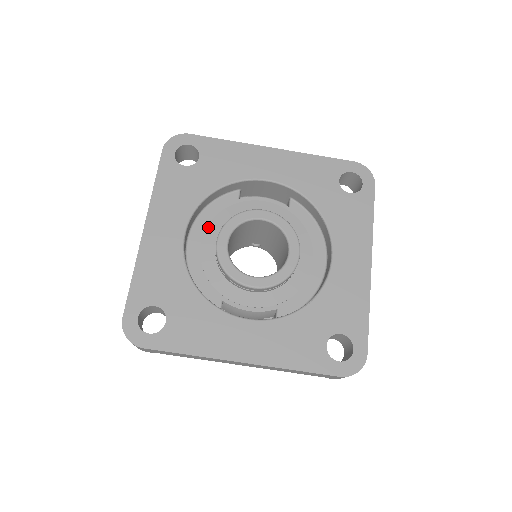
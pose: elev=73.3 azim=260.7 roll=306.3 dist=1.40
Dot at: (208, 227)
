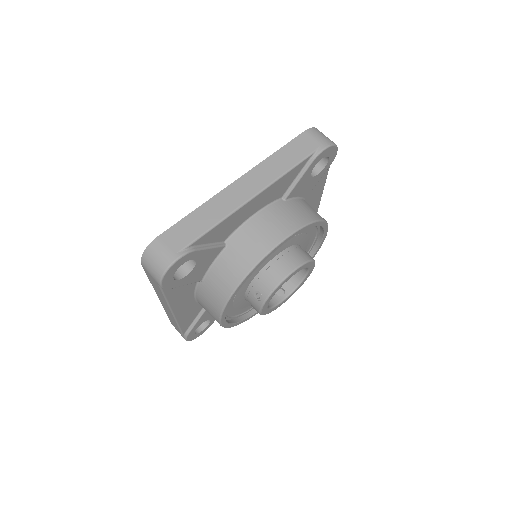
Dot at: occluded
